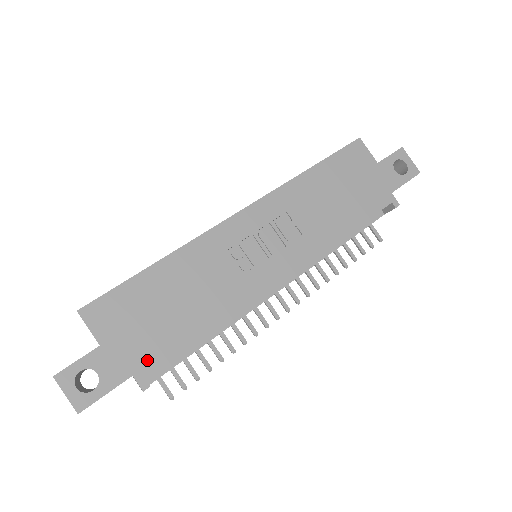
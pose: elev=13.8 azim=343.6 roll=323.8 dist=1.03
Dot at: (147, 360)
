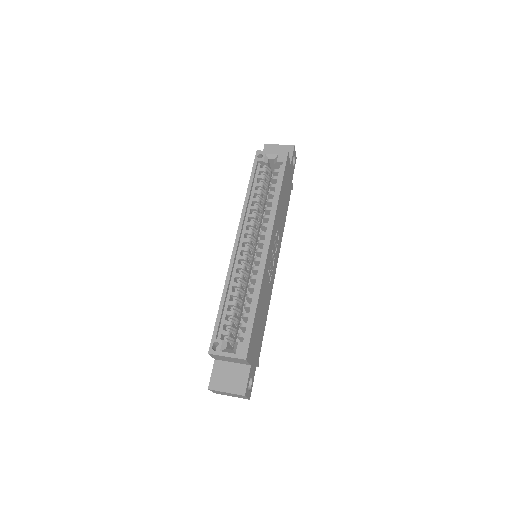
Dot at: (258, 354)
